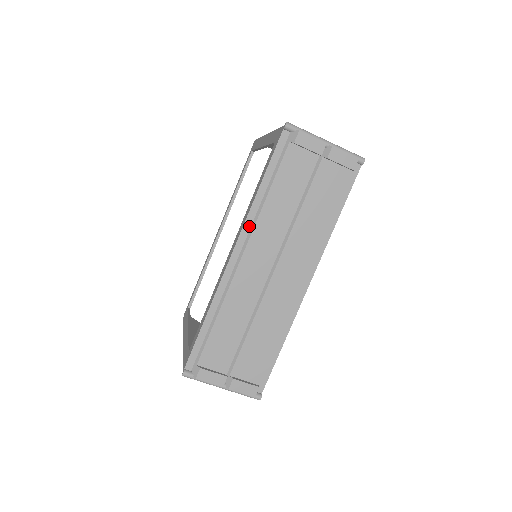
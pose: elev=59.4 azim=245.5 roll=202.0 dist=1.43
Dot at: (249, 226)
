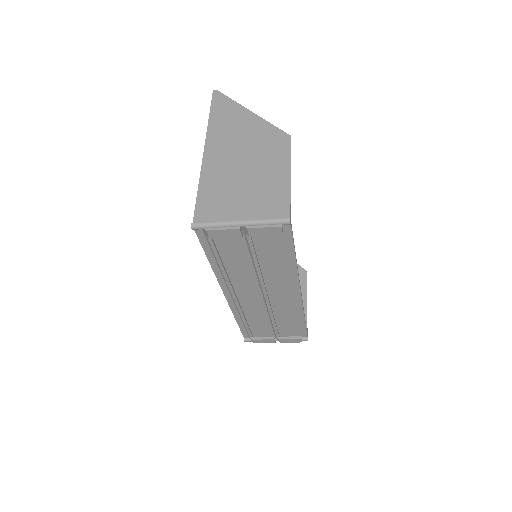
Dot at: (223, 281)
